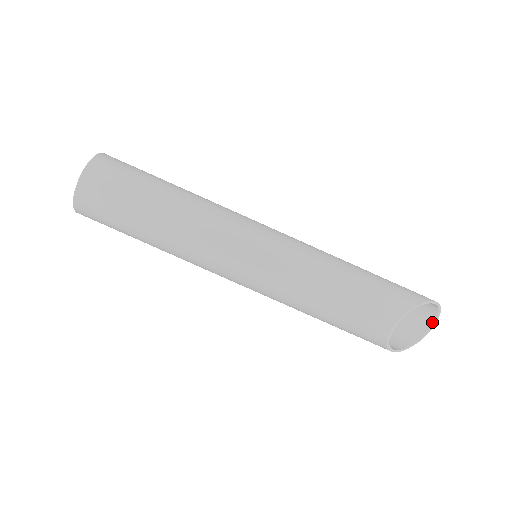
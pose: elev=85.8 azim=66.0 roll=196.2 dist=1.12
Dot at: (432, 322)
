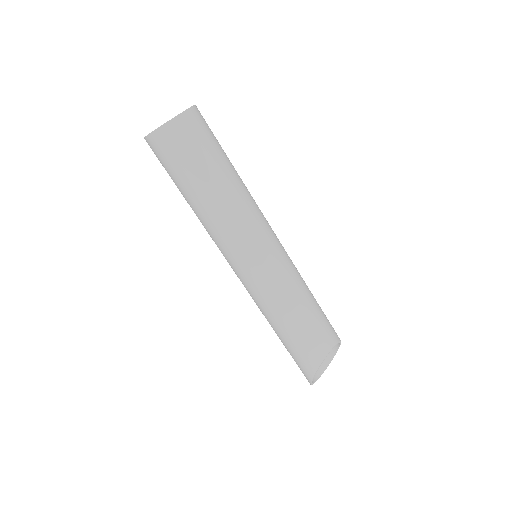
Dot at: (321, 372)
